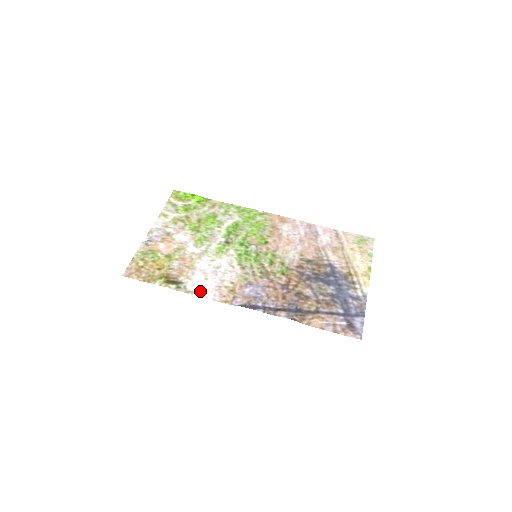
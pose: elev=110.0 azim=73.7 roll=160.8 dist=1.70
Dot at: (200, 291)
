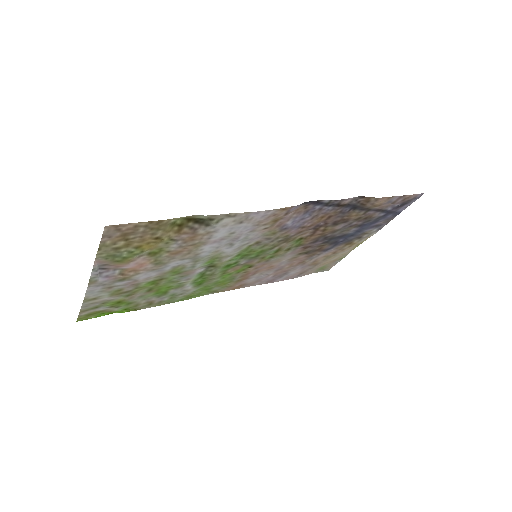
Dot at: (242, 218)
